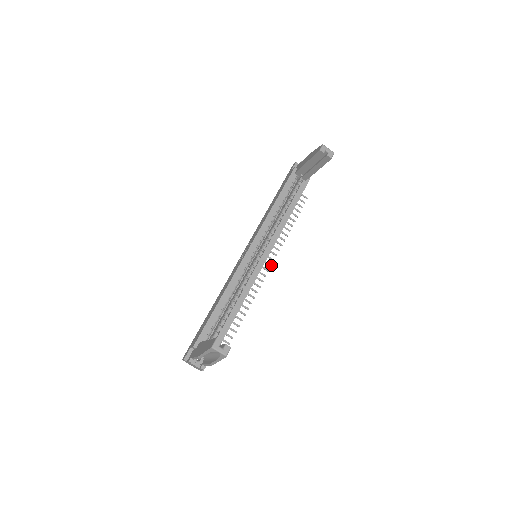
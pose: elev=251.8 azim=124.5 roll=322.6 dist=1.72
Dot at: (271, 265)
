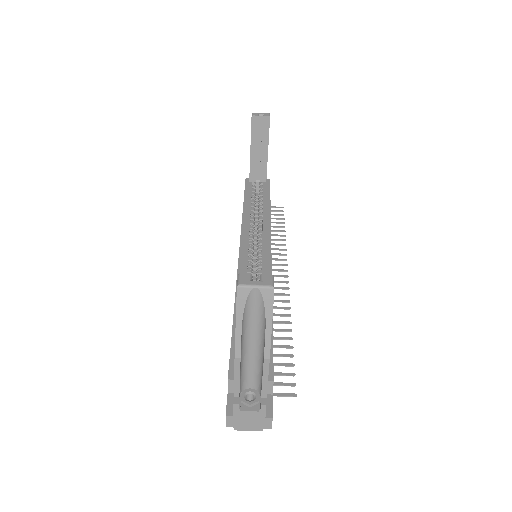
Dot at: (286, 270)
